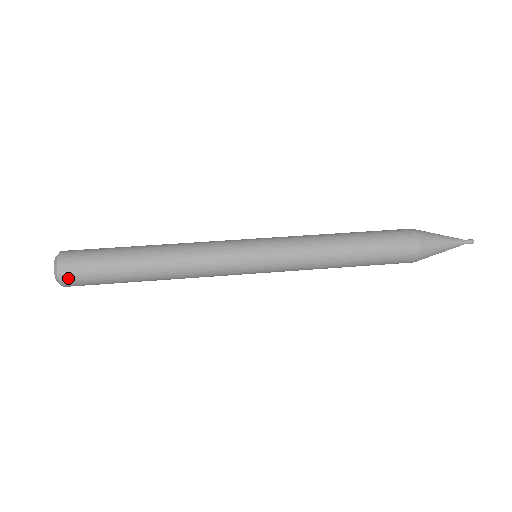
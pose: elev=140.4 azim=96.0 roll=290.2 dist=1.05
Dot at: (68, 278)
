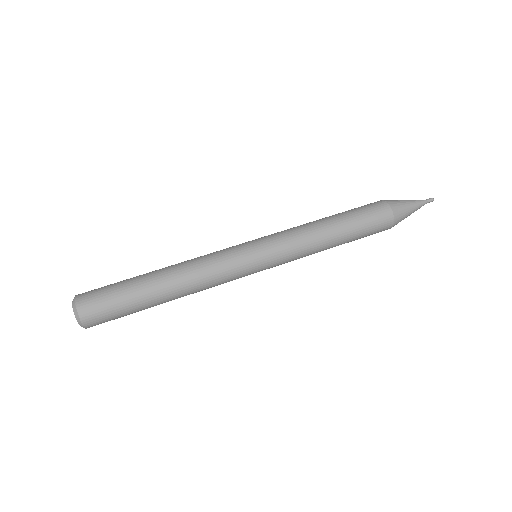
Dot at: occluded
